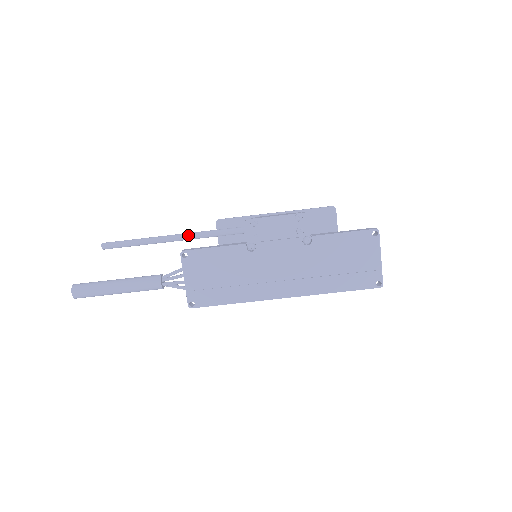
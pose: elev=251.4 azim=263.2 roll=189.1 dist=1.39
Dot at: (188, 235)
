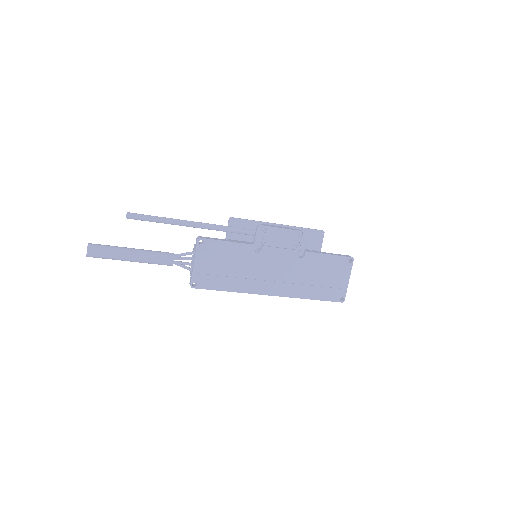
Dot at: (207, 225)
